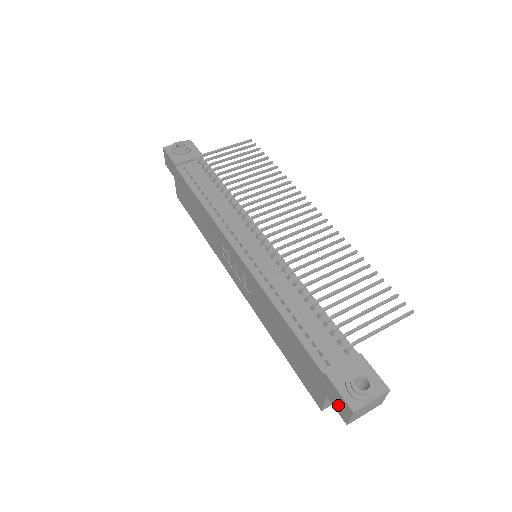
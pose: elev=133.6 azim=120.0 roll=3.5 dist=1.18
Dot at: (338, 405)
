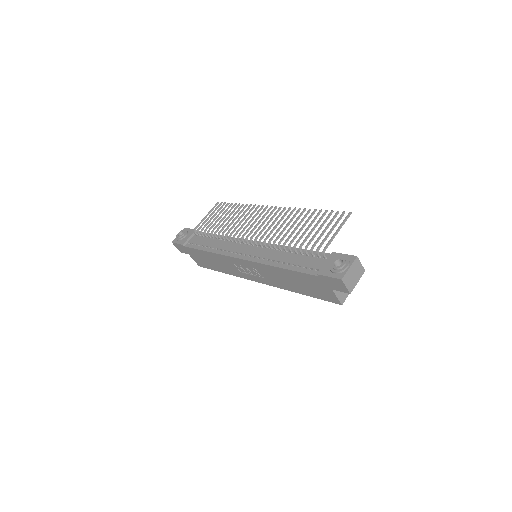
Dot at: (337, 286)
